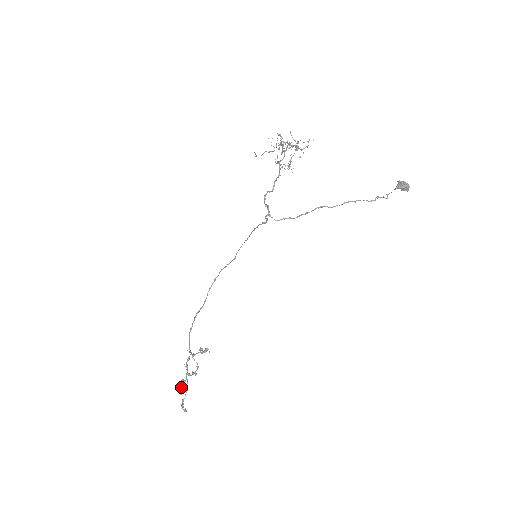
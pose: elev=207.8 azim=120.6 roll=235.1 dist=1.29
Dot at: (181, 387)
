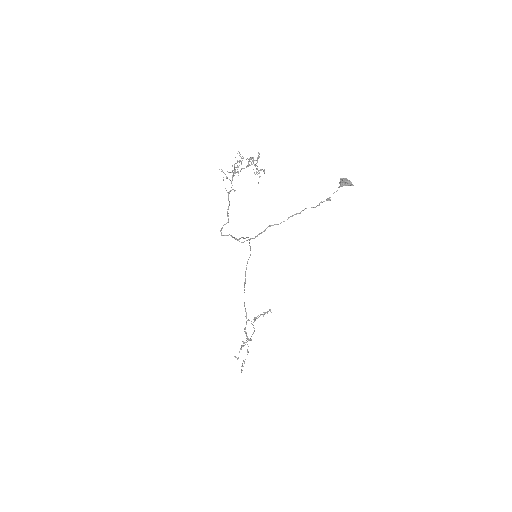
Dot at: (234, 356)
